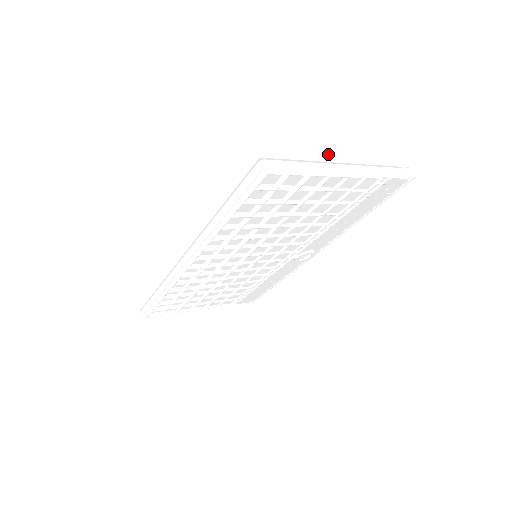
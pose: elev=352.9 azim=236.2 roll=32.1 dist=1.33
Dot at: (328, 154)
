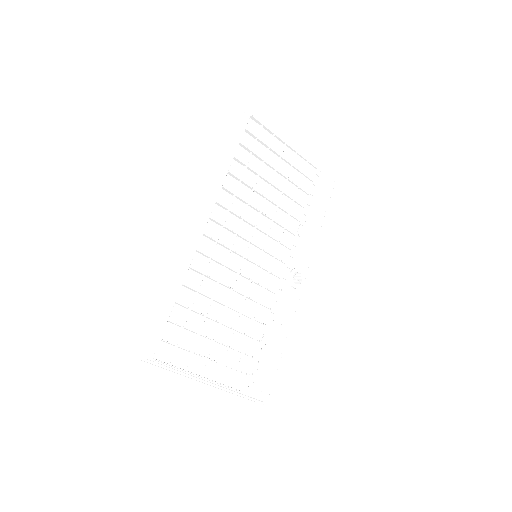
Dot at: occluded
